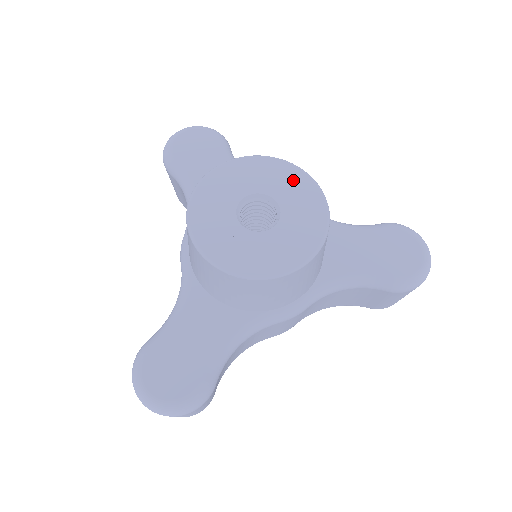
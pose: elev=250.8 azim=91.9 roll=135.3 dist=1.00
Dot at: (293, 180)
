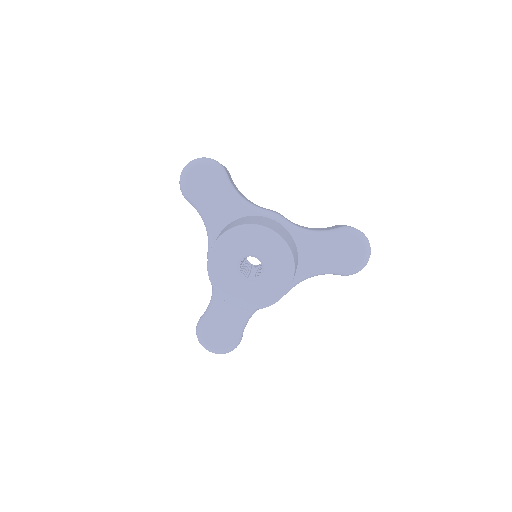
Dot at: (270, 243)
